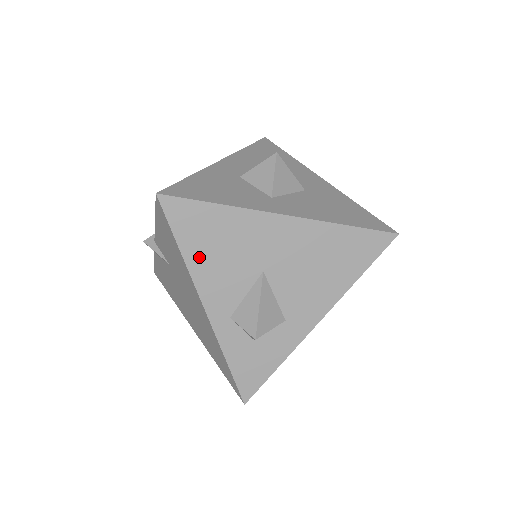
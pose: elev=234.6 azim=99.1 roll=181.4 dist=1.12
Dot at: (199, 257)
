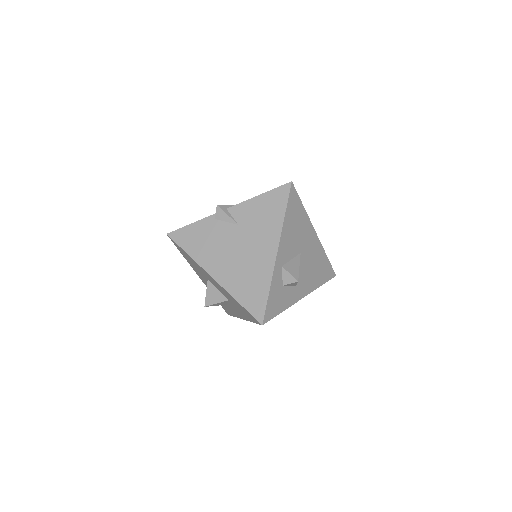
Dot at: (288, 224)
